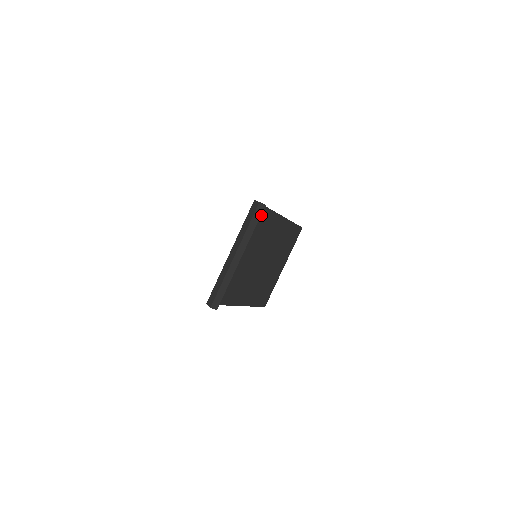
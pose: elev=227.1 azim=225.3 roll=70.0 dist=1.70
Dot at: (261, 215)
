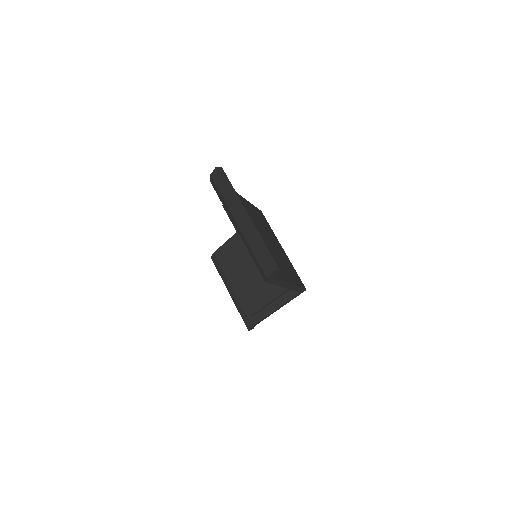
Dot at: occluded
